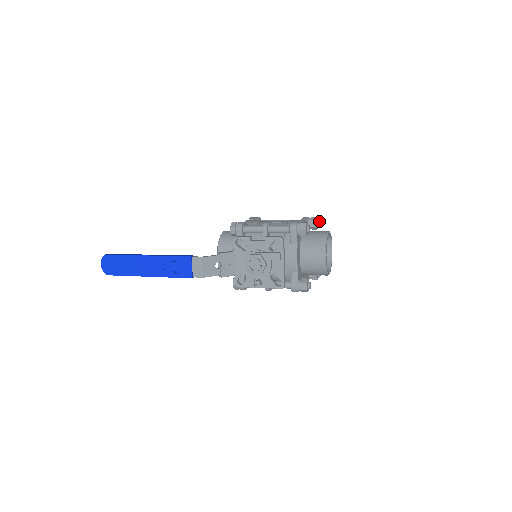
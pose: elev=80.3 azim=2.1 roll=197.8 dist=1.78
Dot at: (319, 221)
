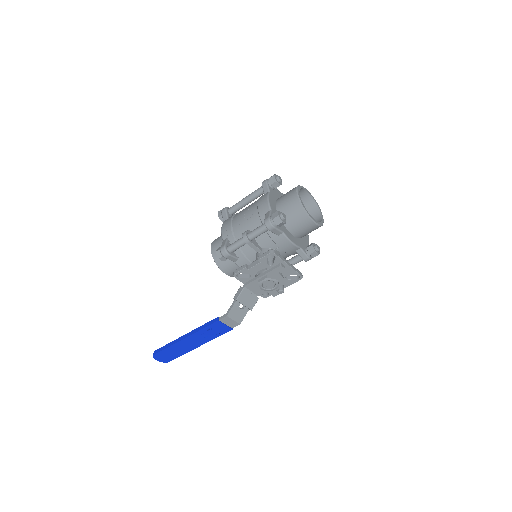
Dot at: (278, 178)
